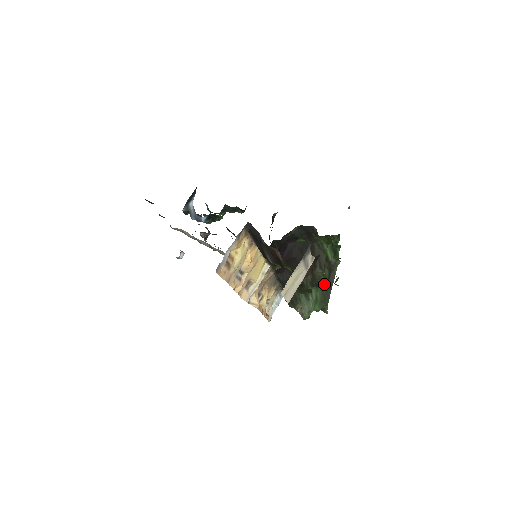
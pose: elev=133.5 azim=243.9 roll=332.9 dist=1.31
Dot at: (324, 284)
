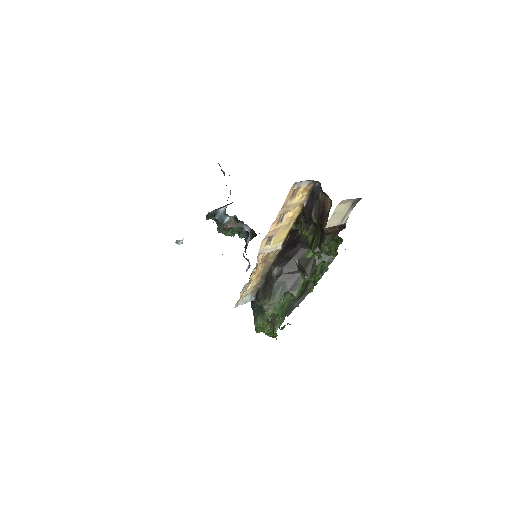
Dot at: (298, 295)
